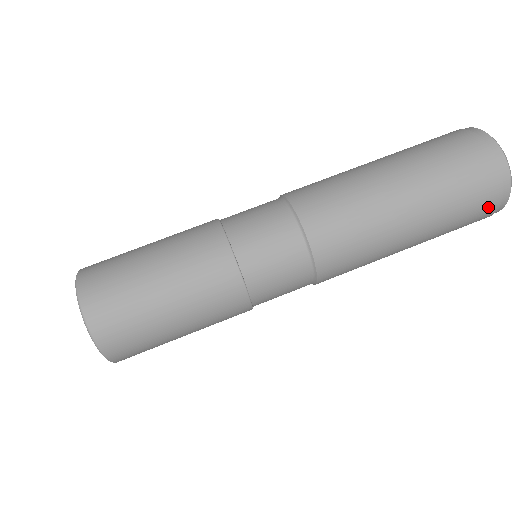
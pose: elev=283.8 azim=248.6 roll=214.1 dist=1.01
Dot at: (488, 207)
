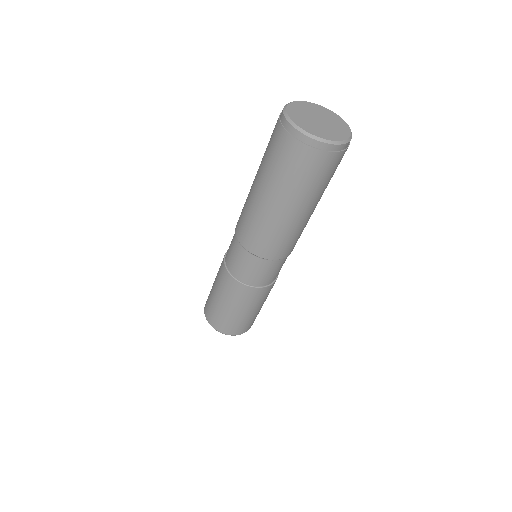
Dot at: occluded
